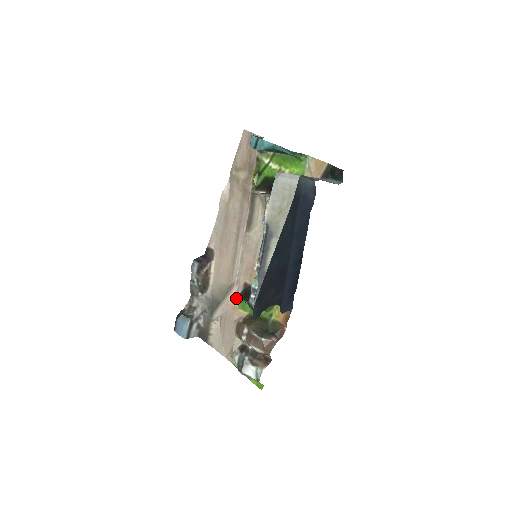
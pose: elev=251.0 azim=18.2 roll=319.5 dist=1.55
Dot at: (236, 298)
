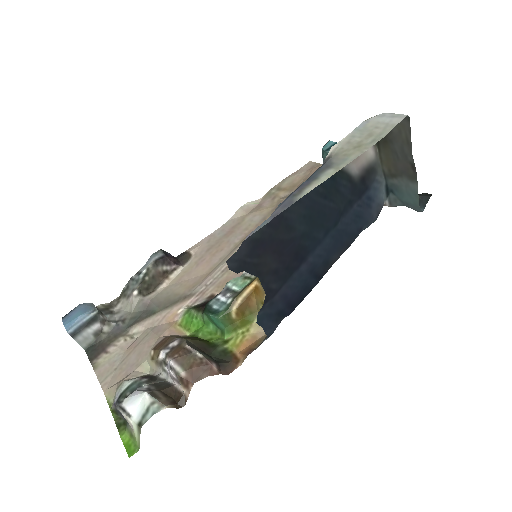
Dot at: (185, 310)
